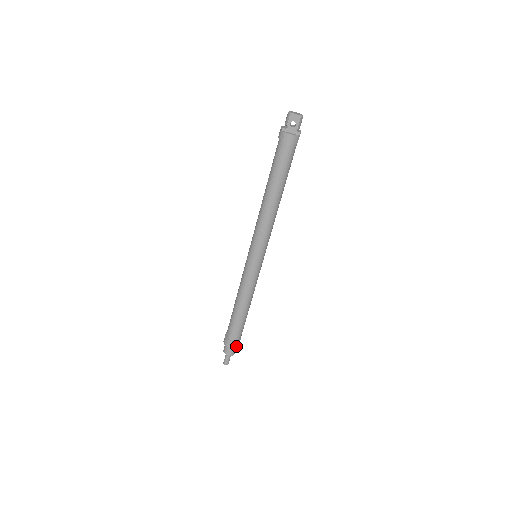
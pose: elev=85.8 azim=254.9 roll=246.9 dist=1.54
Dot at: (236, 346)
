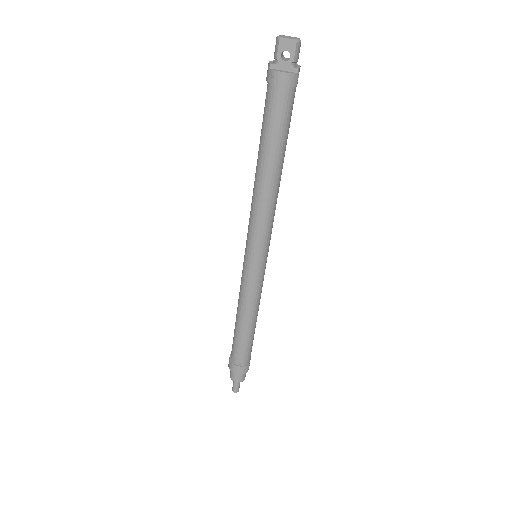
Dot at: (244, 371)
